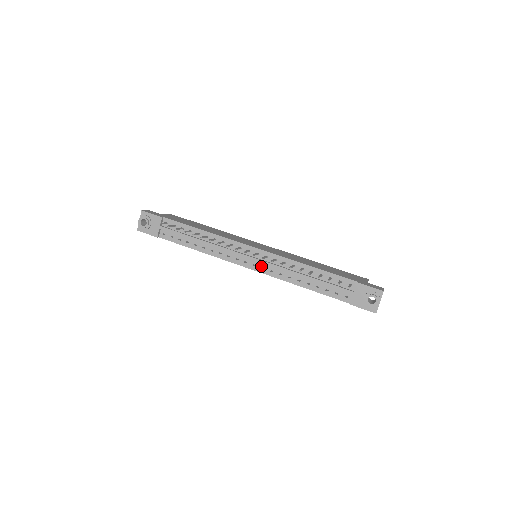
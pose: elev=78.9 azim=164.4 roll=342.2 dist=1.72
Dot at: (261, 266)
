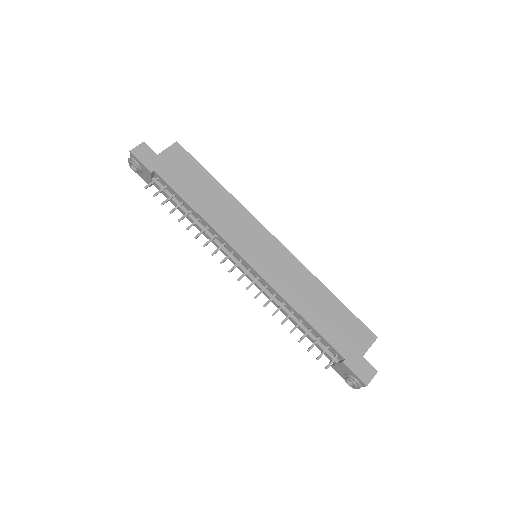
Dot at: occluded
